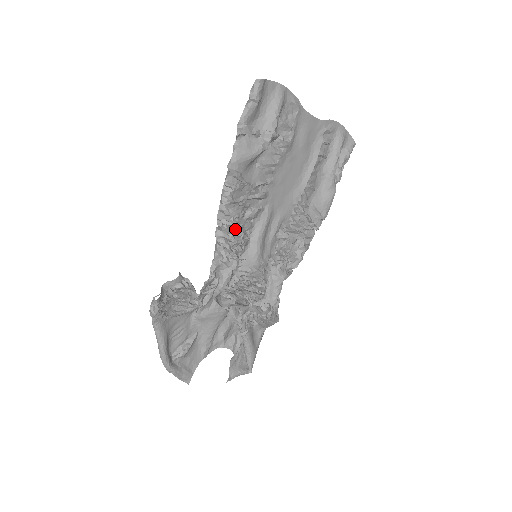
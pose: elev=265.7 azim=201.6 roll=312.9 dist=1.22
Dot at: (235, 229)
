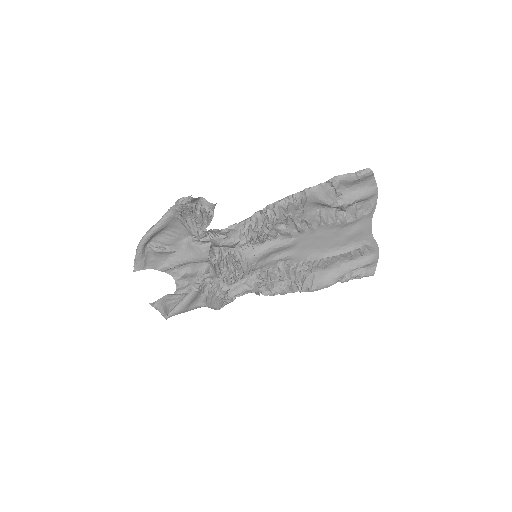
Dot at: (268, 224)
